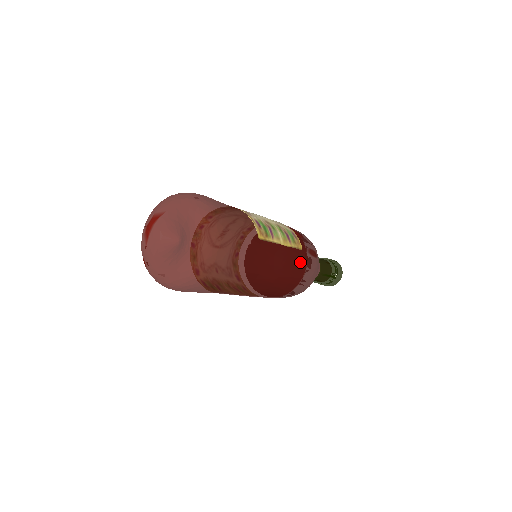
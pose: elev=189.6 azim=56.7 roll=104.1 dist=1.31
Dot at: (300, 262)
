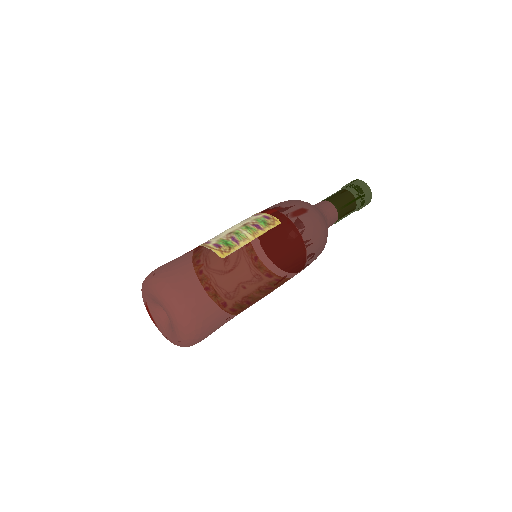
Dot at: (286, 234)
